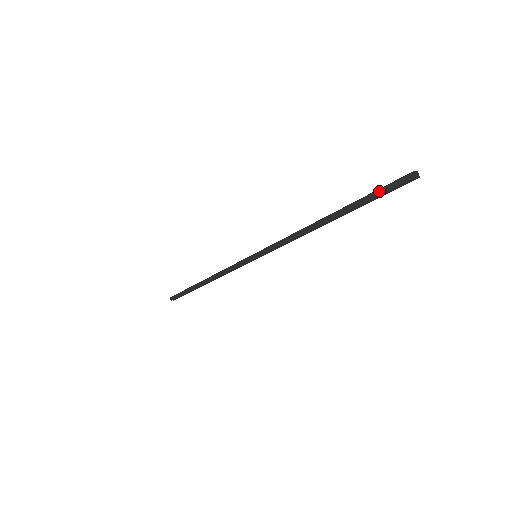
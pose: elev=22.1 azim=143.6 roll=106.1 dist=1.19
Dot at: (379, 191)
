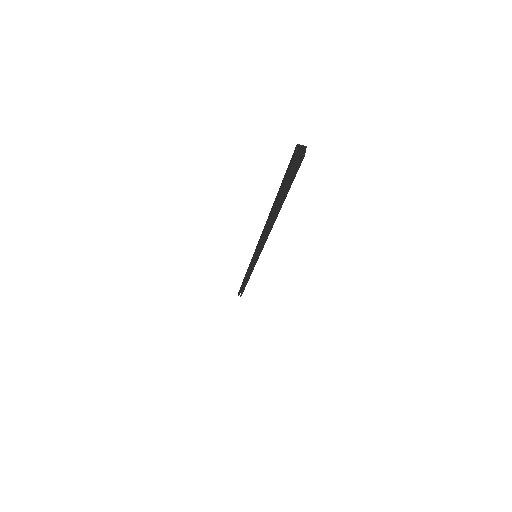
Dot at: (284, 176)
